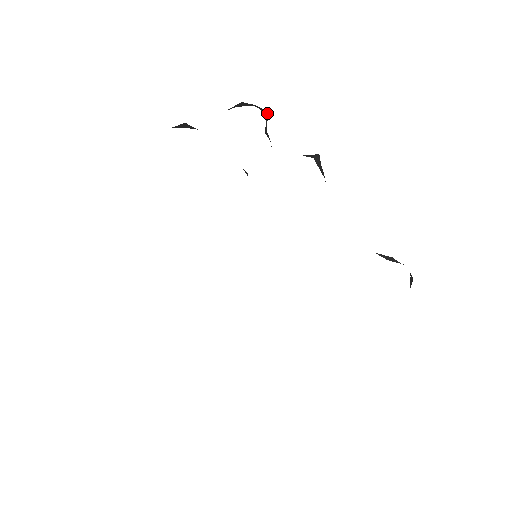
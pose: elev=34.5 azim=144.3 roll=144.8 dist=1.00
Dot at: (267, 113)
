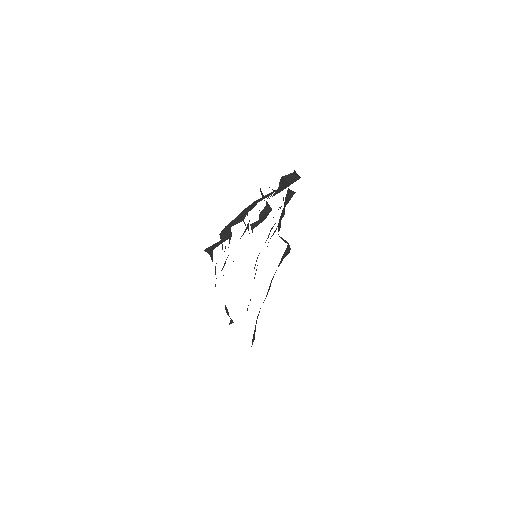
Dot at: (296, 175)
